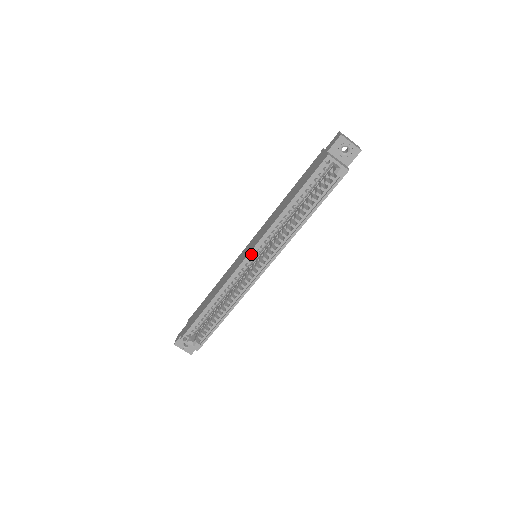
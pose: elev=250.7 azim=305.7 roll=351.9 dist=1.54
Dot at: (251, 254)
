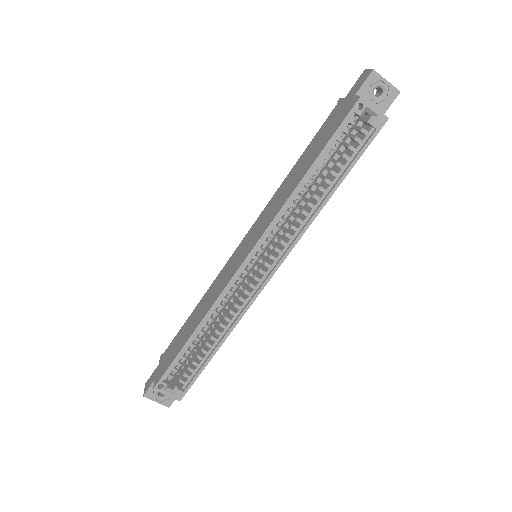
Dot at: (253, 252)
